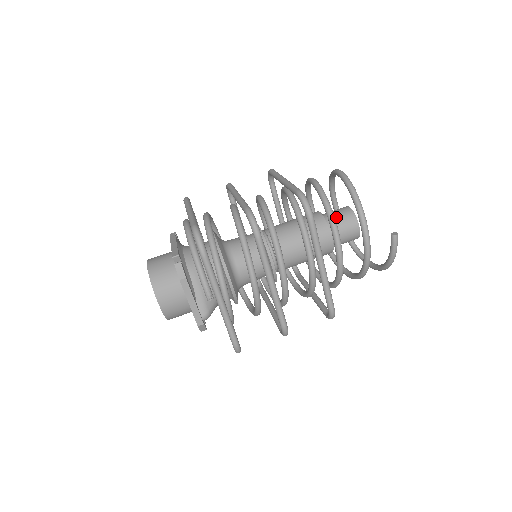
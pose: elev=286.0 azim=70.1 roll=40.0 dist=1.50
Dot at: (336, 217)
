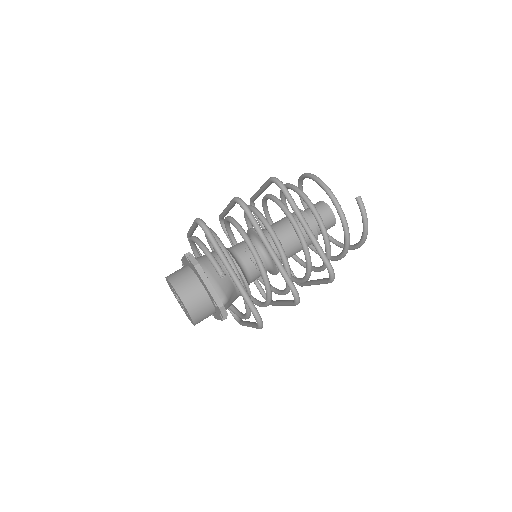
Dot at: occluded
